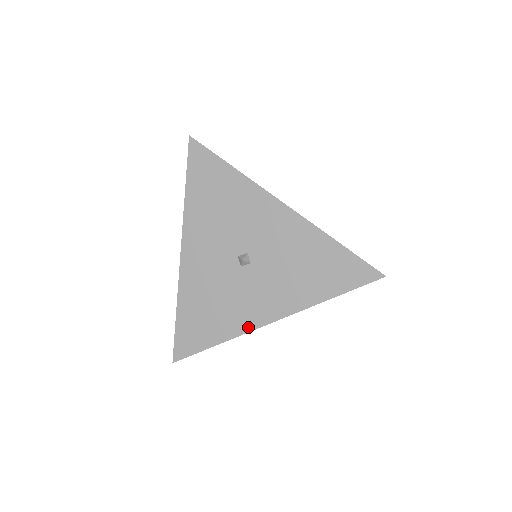
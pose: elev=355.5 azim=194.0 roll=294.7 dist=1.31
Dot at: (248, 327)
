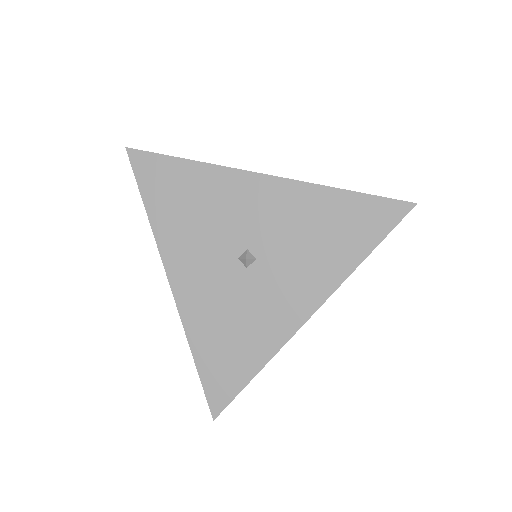
Dot at: (285, 335)
